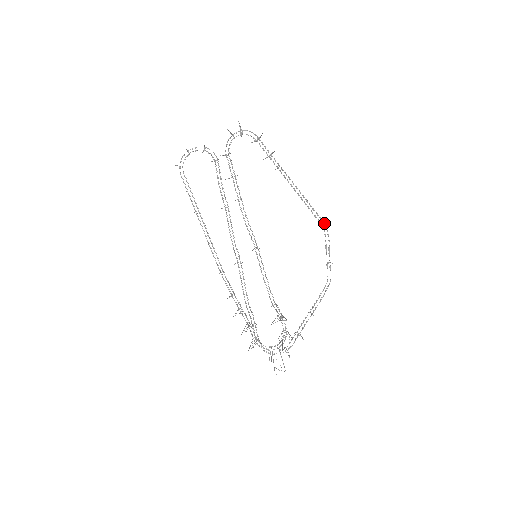
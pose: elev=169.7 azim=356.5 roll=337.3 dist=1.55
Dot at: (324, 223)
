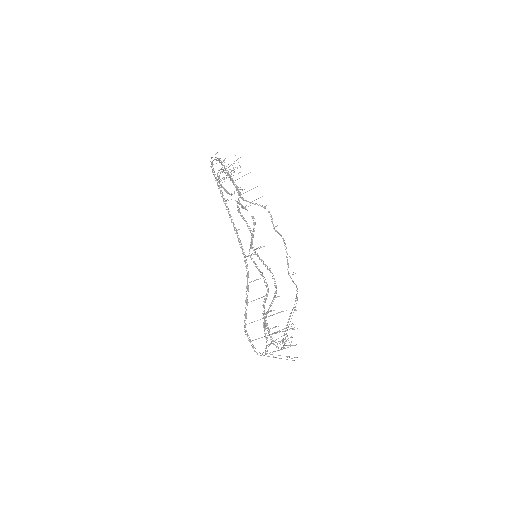
Dot at: occluded
